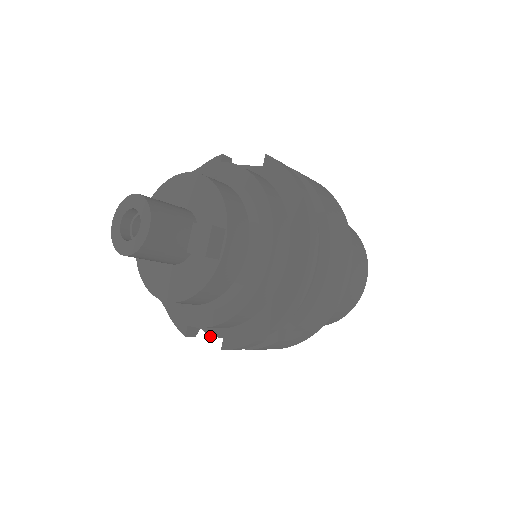
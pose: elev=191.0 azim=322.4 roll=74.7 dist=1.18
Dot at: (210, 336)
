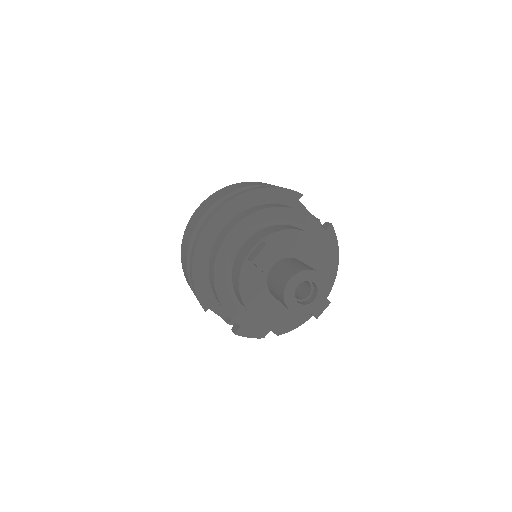
Dot at: occluded
